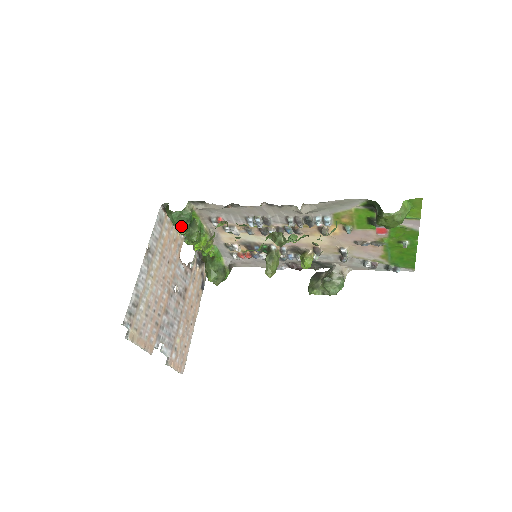
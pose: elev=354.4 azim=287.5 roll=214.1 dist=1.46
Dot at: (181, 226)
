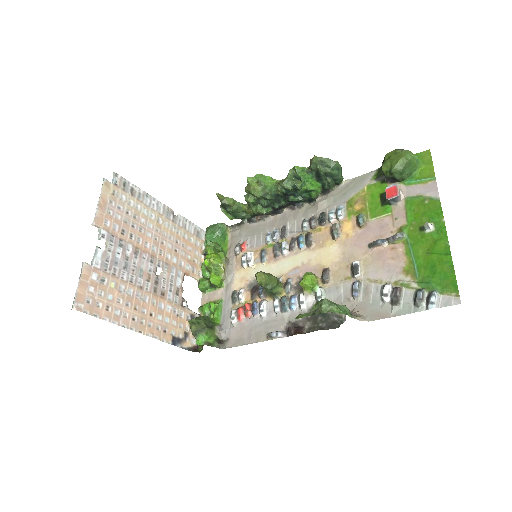
Dot at: occluded
